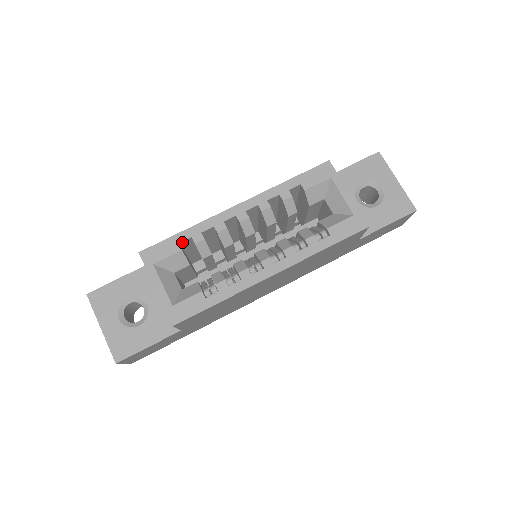
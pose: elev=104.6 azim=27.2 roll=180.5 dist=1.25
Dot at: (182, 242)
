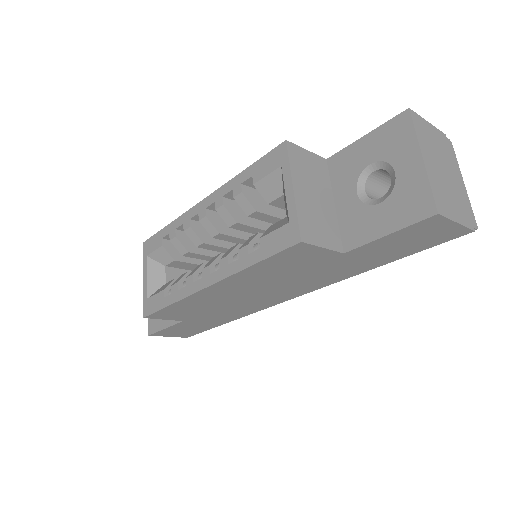
Dot at: (165, 237)
